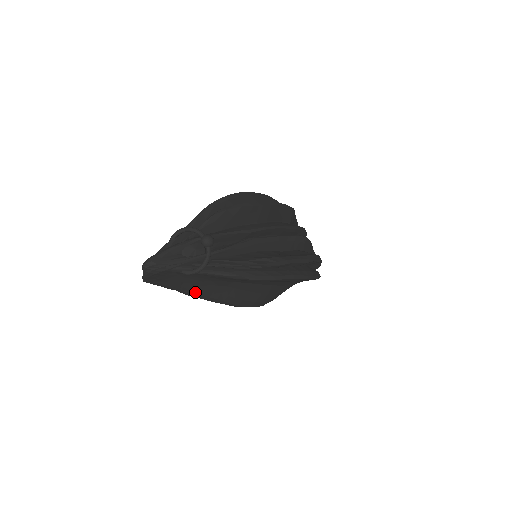
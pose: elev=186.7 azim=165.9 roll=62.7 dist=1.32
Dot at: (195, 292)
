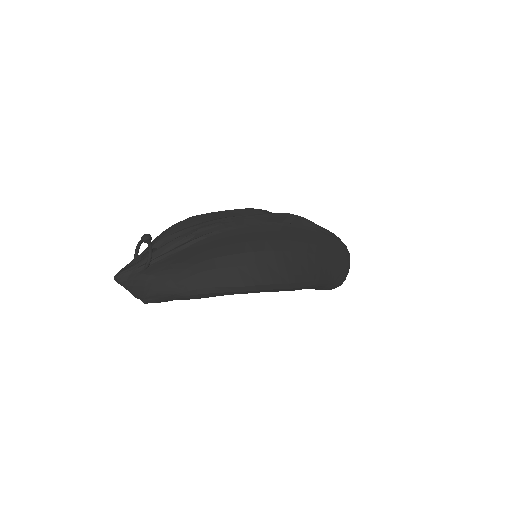
Dot at: (187, 289)
